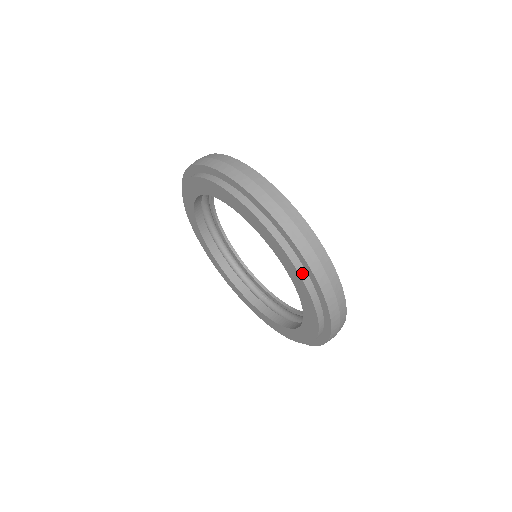
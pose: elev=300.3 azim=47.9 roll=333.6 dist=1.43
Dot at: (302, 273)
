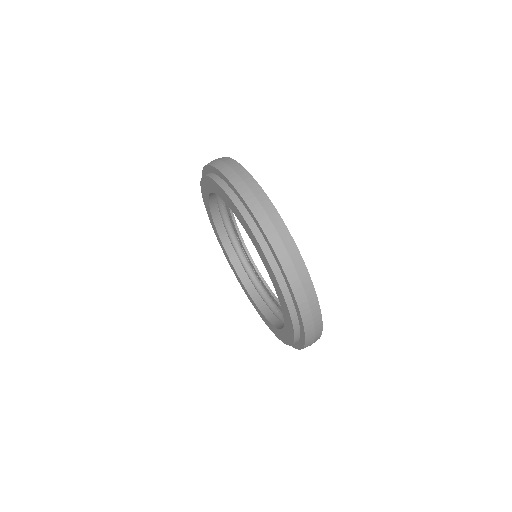
Dot at: (260, 240)
